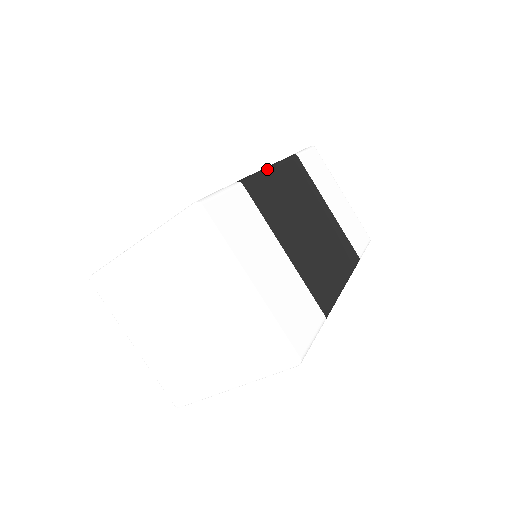
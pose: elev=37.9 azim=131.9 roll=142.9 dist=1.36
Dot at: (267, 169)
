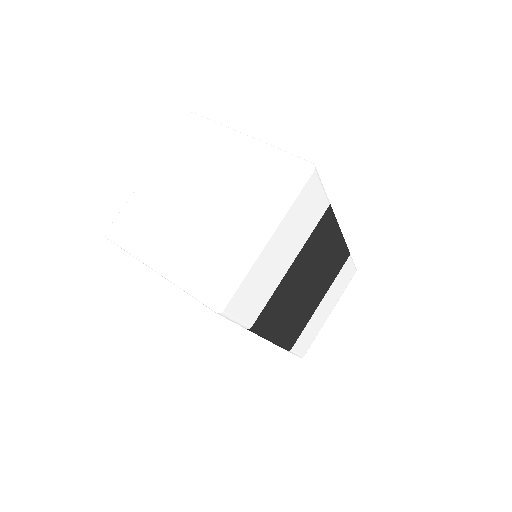
Dot at: occluded
